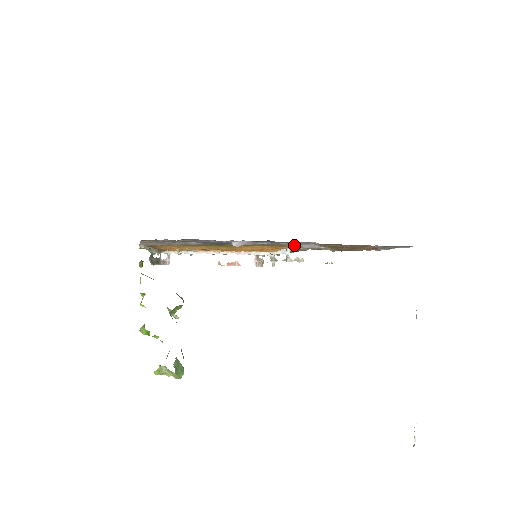
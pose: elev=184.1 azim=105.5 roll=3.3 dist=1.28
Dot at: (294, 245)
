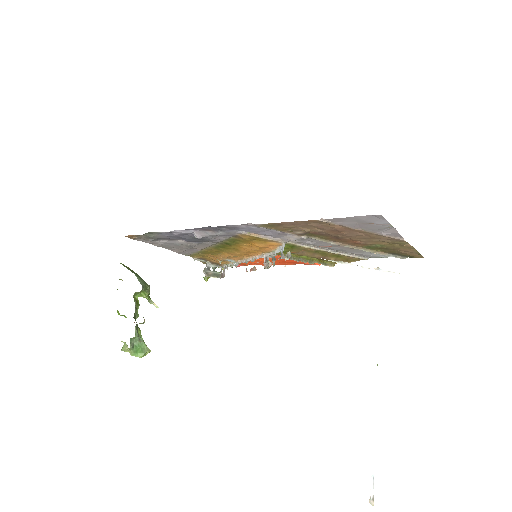
Dot at: (281, 239)
